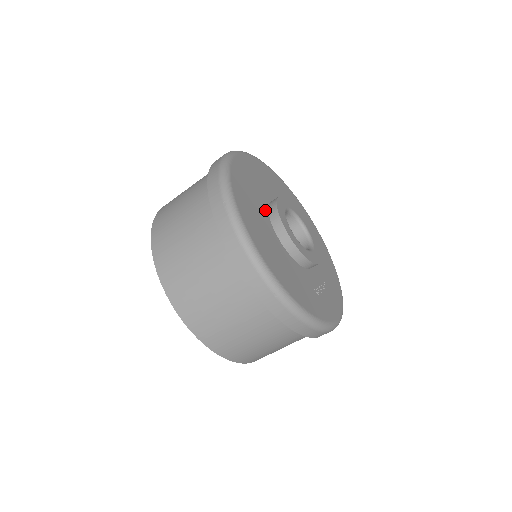
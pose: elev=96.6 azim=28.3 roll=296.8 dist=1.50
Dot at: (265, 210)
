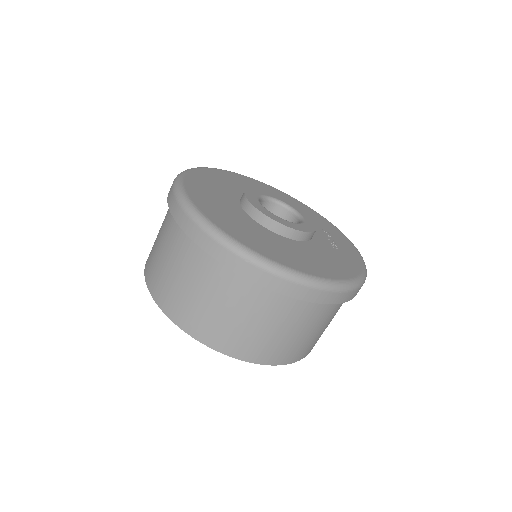
Dot at: (254, 223)
